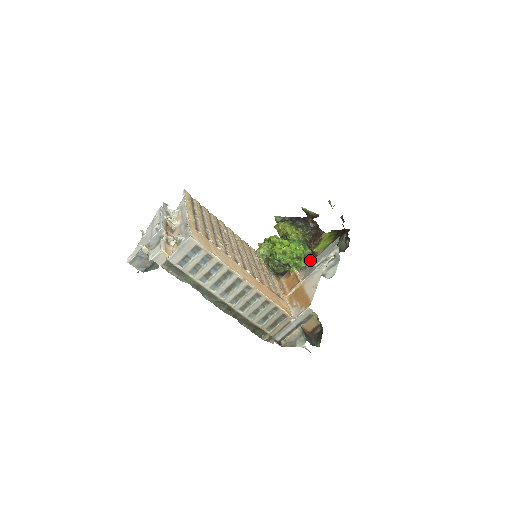
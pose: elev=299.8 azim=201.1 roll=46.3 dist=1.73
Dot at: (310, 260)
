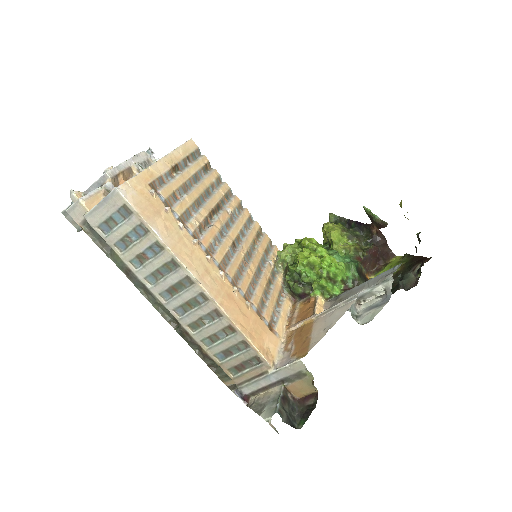
Dot at: occluded
